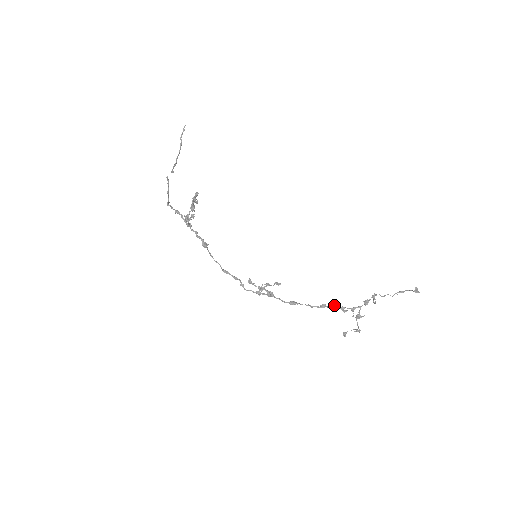
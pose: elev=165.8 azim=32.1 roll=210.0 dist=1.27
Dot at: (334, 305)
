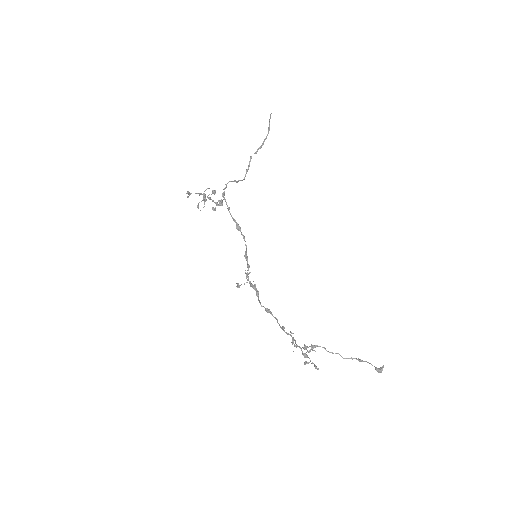
Dot at: occluded
